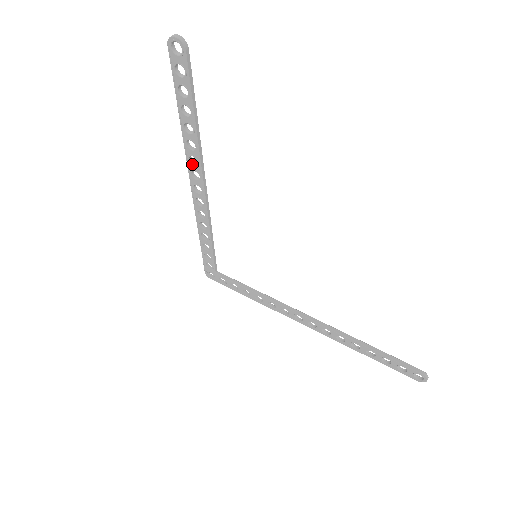
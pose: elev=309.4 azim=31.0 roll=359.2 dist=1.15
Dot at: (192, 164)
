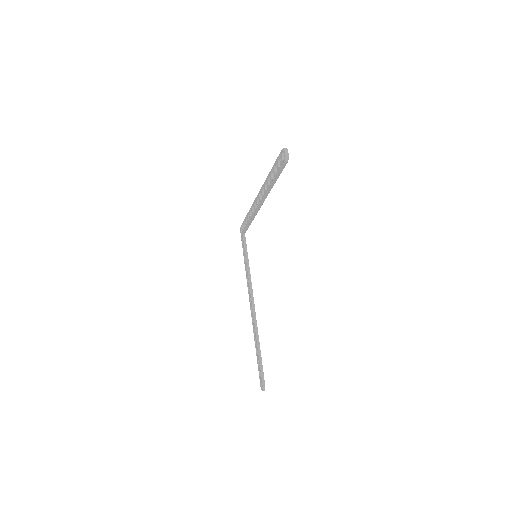
Dot at: (262, 191)
